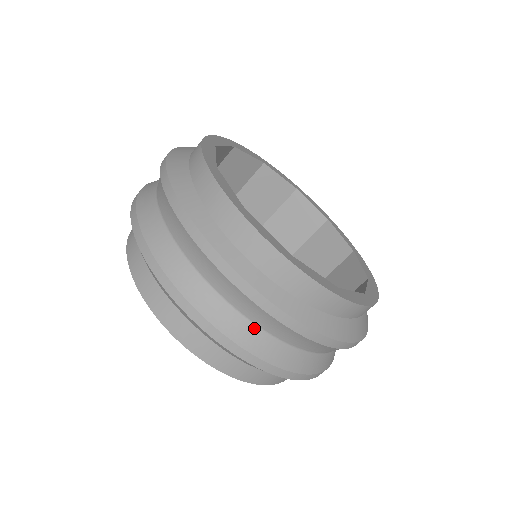
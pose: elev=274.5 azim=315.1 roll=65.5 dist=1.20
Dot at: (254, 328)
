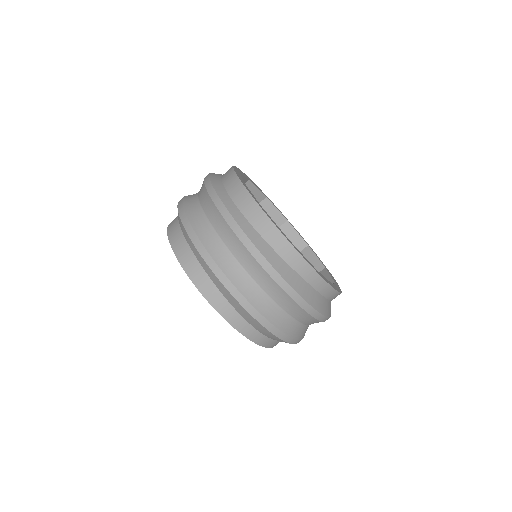
Dot at: (223, 247)
